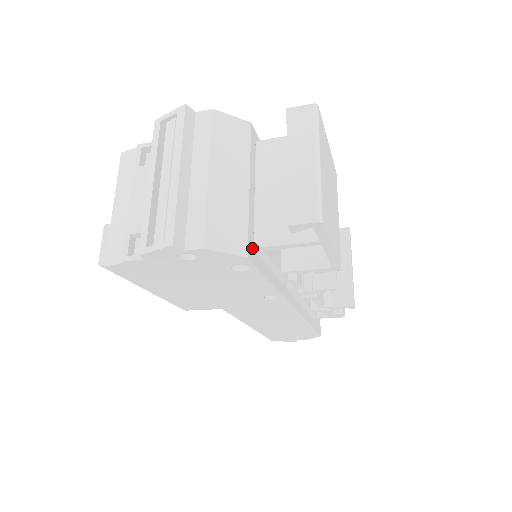
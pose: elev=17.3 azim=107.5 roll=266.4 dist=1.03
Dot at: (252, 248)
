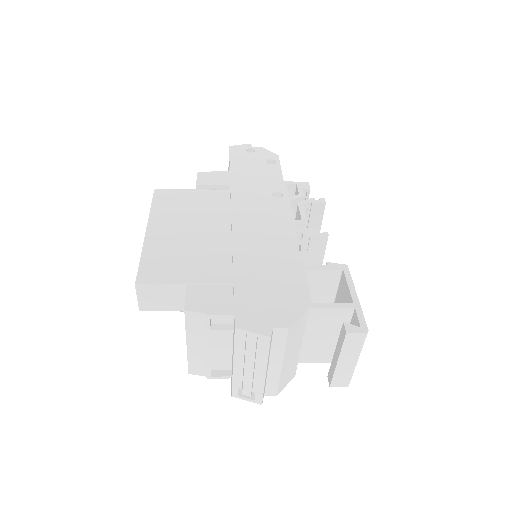
Dot at: occluded
